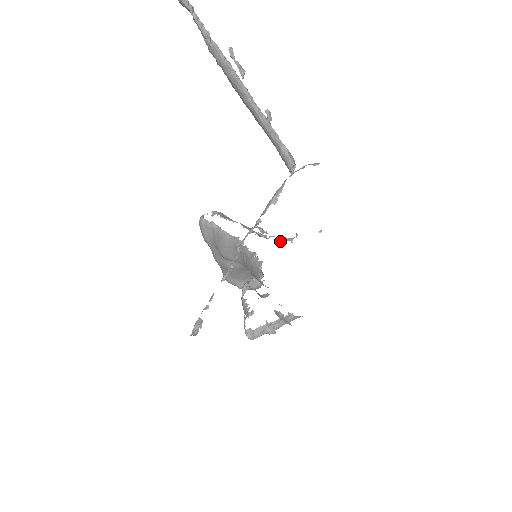
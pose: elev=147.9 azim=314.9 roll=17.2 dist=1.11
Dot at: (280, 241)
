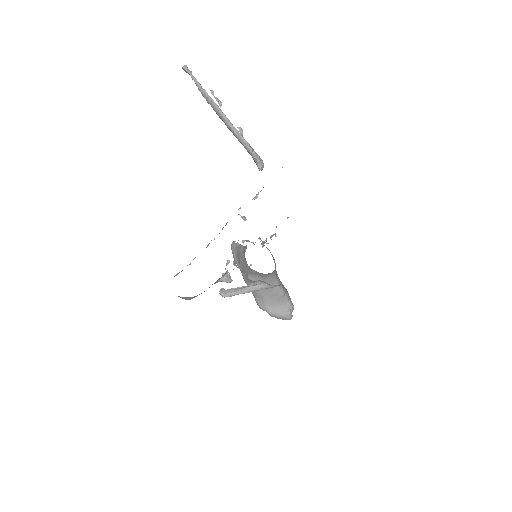
Dot at: occluded
